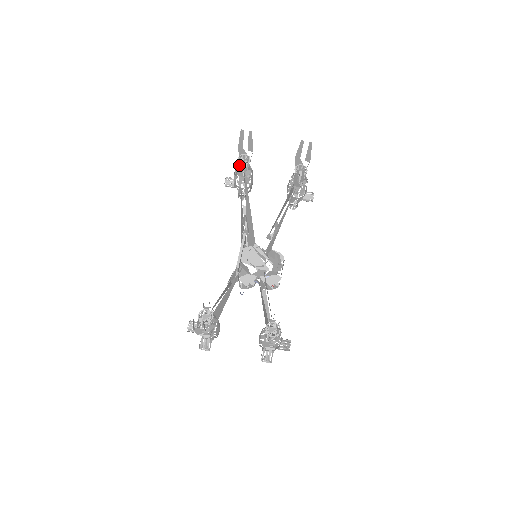
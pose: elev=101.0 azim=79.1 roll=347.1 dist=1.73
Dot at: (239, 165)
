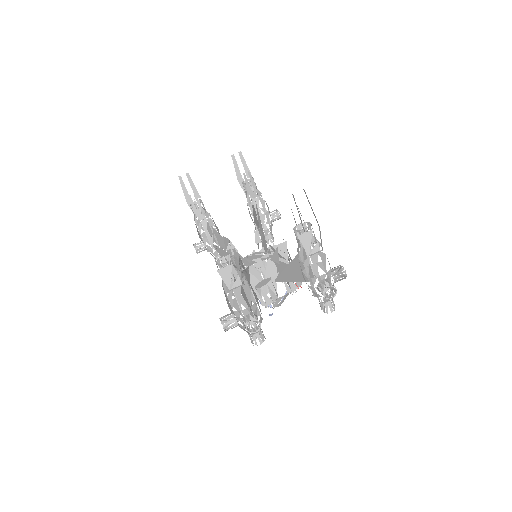
Dot at: (193, 203)
